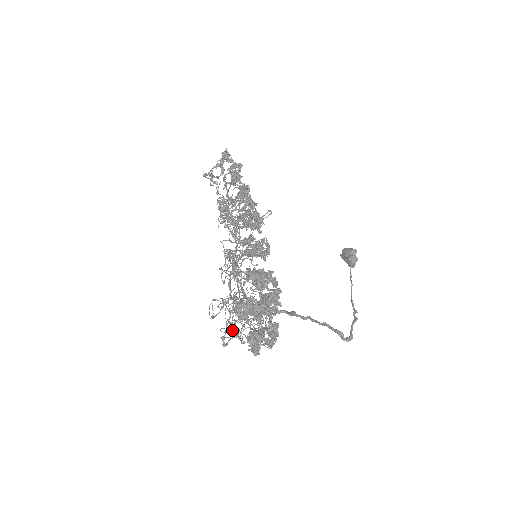
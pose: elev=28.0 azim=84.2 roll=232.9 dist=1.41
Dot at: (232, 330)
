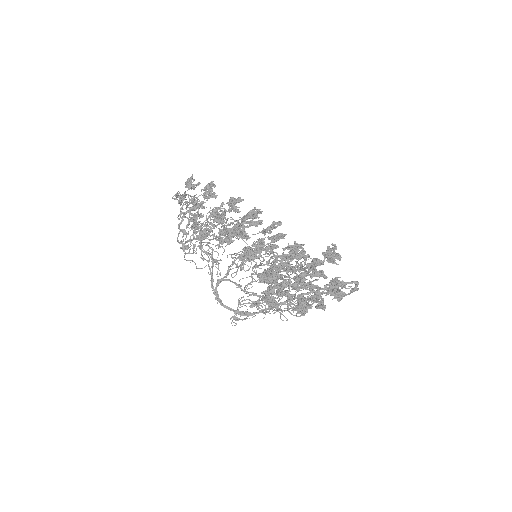
Dot at: (306, 293)
